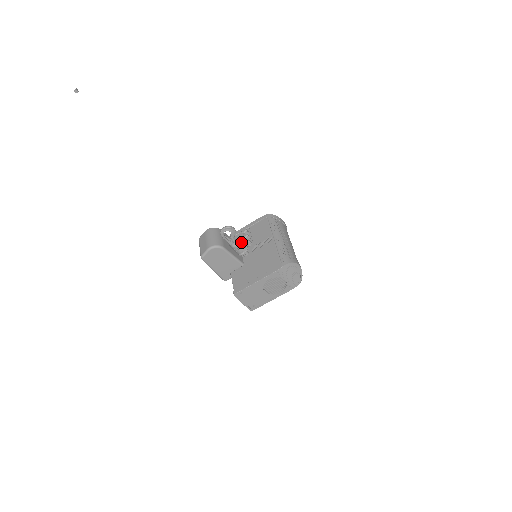
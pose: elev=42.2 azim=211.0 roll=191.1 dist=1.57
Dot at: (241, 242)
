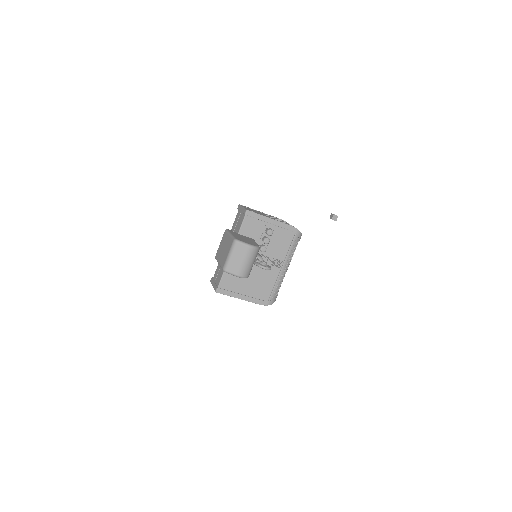
Dot at: occluded
